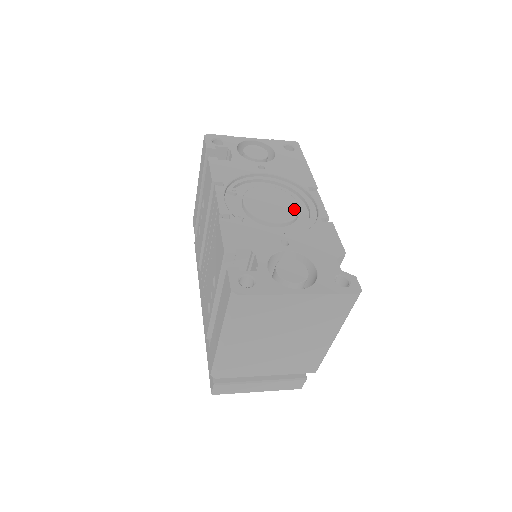
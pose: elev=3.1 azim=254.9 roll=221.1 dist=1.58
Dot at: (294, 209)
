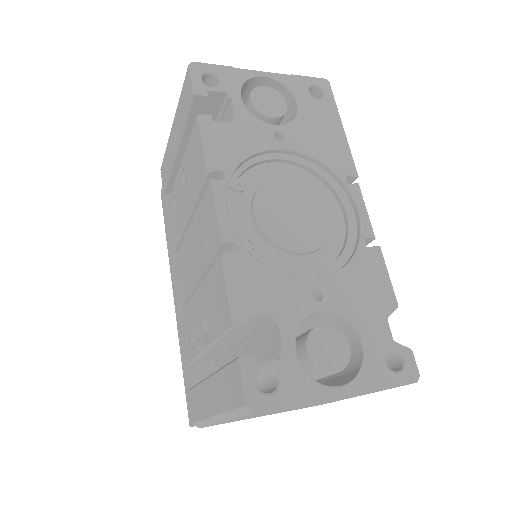
Dot at: (327, 222)
